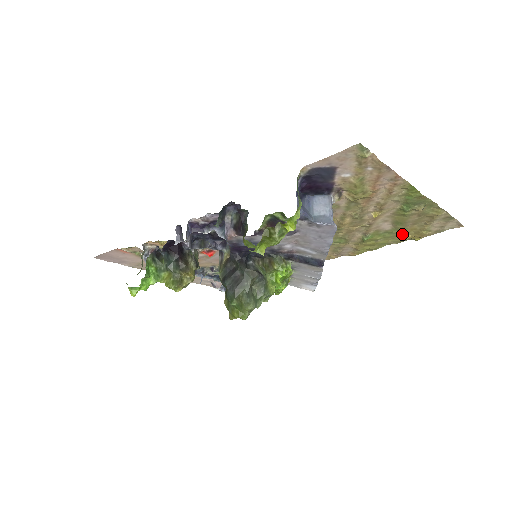
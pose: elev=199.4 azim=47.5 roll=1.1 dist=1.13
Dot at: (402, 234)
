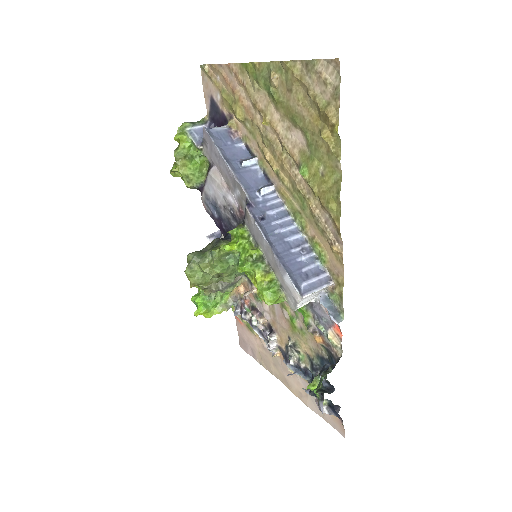
Dot at: (318, 136)
